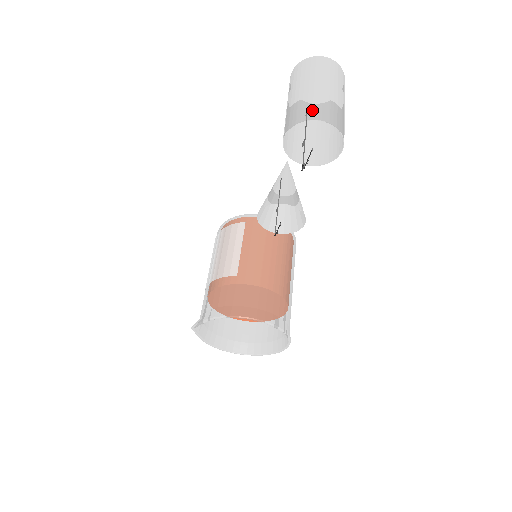
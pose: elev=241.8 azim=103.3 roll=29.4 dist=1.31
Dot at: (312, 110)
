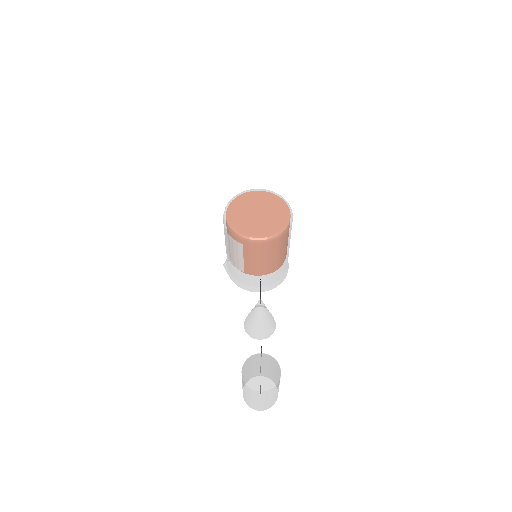
Dot at: (254, 407)
